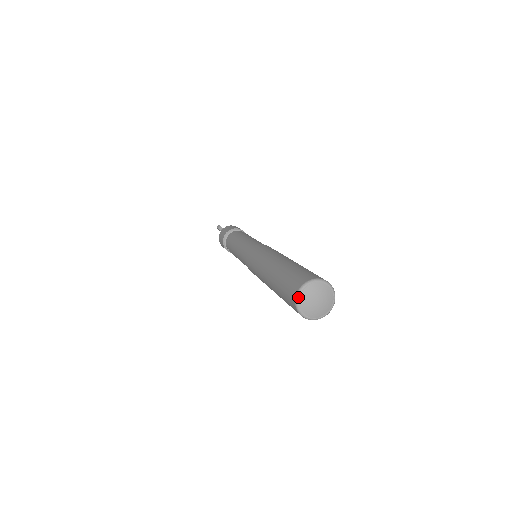
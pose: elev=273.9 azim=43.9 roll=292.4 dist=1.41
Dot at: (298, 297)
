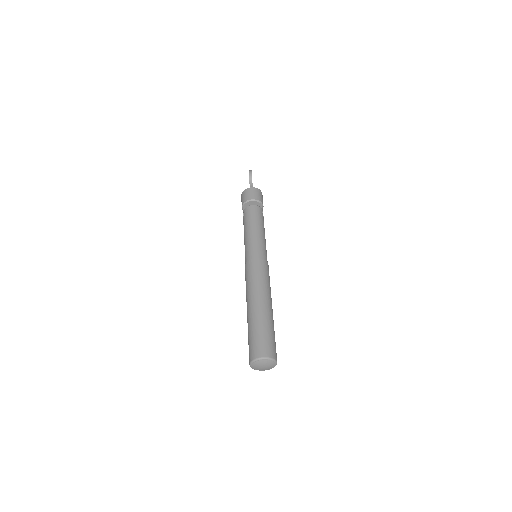
Dot at: (256, 360)
